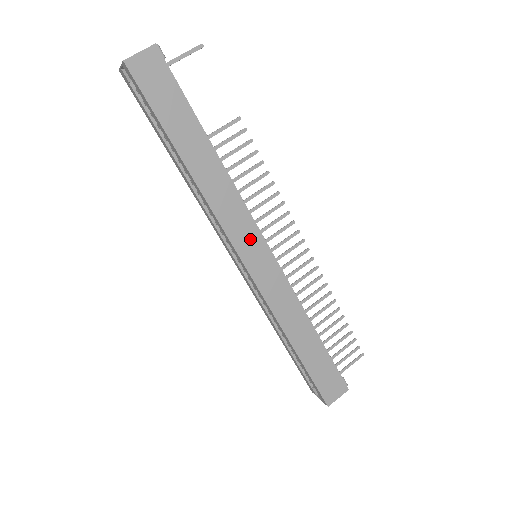
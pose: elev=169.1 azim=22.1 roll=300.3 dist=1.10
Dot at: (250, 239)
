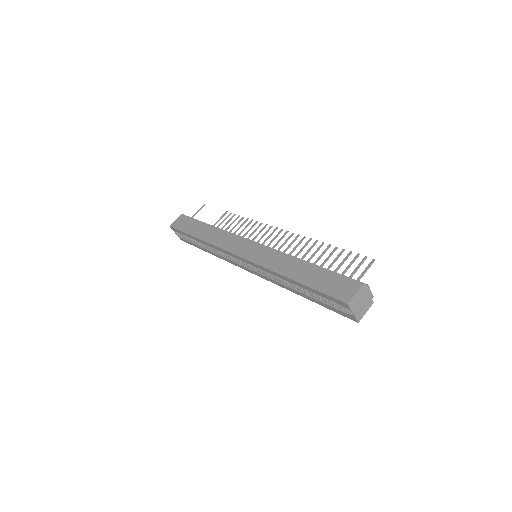
Dot at: (239, 244)
